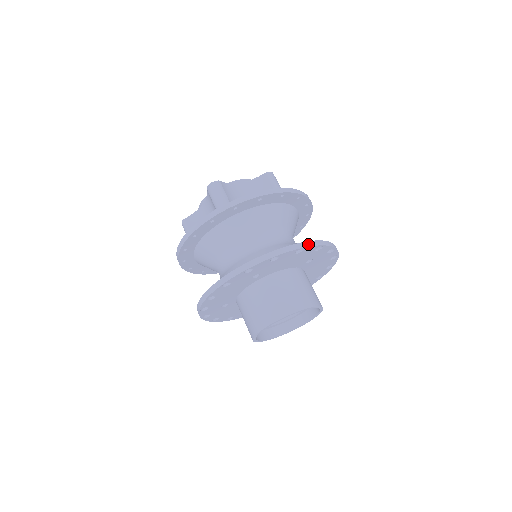
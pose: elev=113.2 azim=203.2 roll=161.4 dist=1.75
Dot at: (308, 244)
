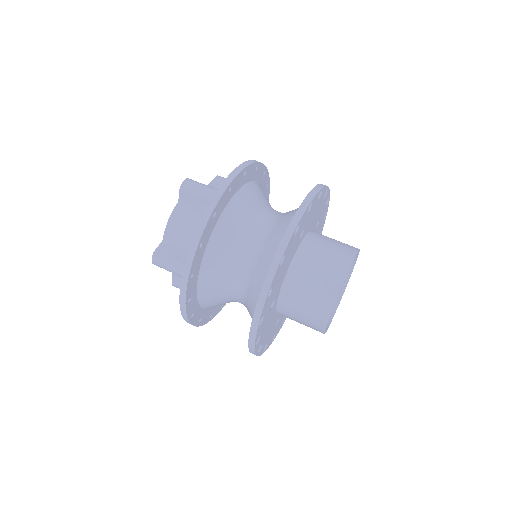
Dot at: (283, 247)
